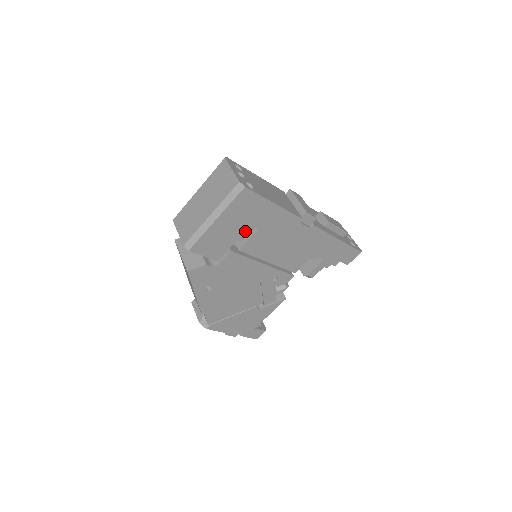
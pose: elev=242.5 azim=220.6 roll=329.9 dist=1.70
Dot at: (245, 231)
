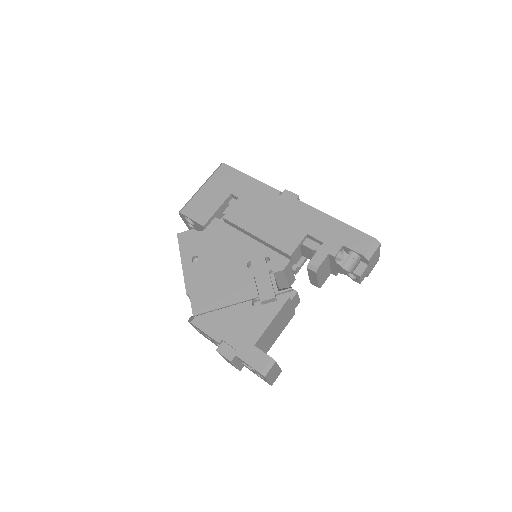
Dot at: (231, 206)
